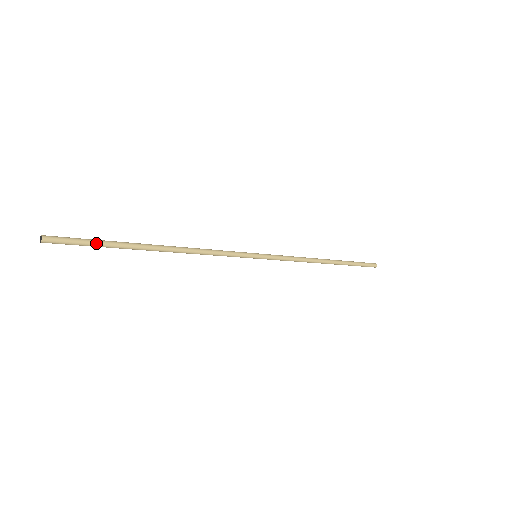
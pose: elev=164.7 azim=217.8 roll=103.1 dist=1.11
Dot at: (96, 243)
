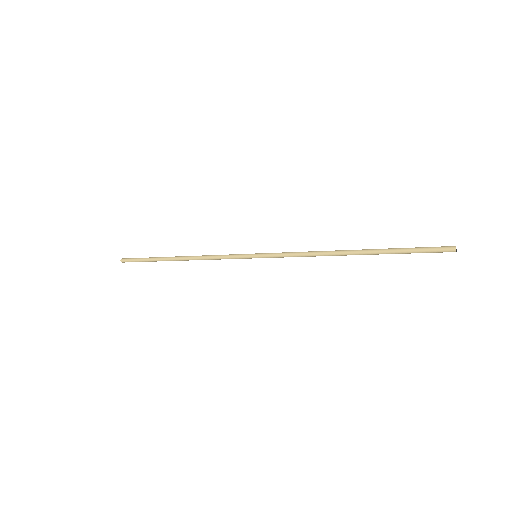
Dot at: (143, 261)
